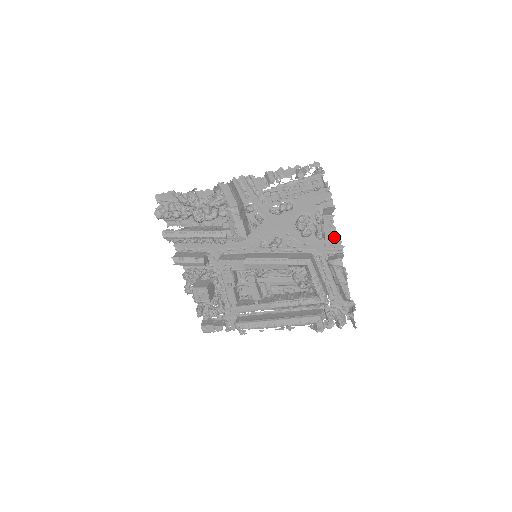
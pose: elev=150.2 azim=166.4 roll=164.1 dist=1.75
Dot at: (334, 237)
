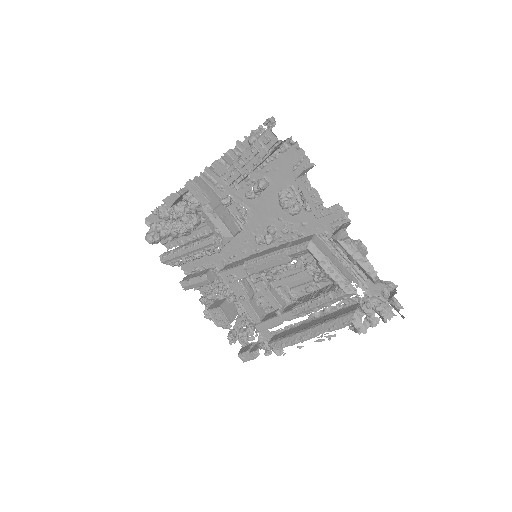
Dot at: (320, 202)
